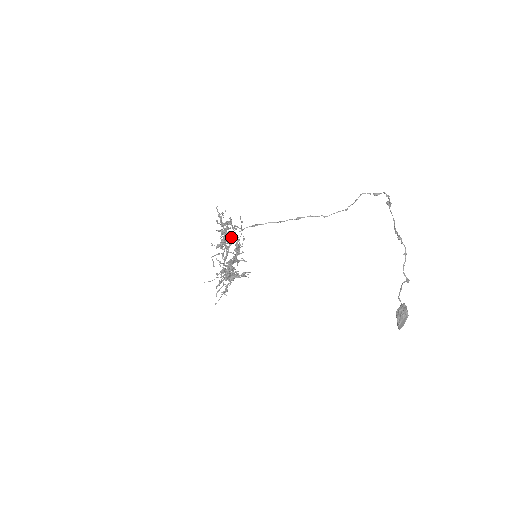
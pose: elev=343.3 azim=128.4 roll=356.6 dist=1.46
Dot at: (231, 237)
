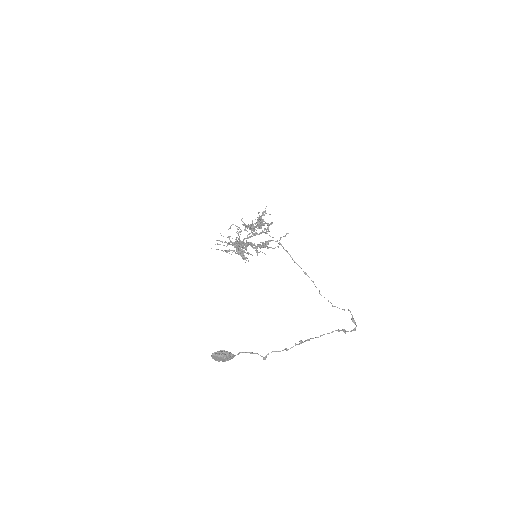
Dot at: (262, 232)
